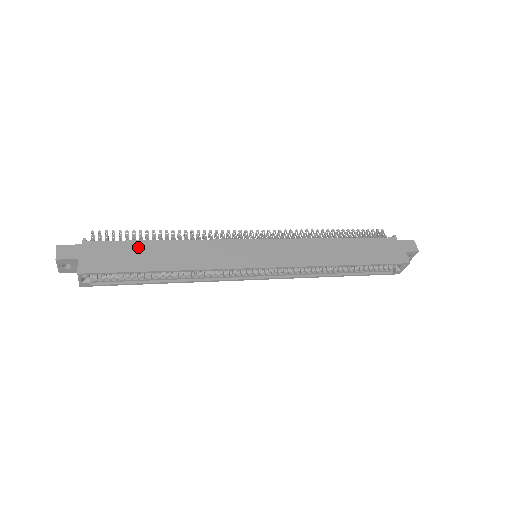
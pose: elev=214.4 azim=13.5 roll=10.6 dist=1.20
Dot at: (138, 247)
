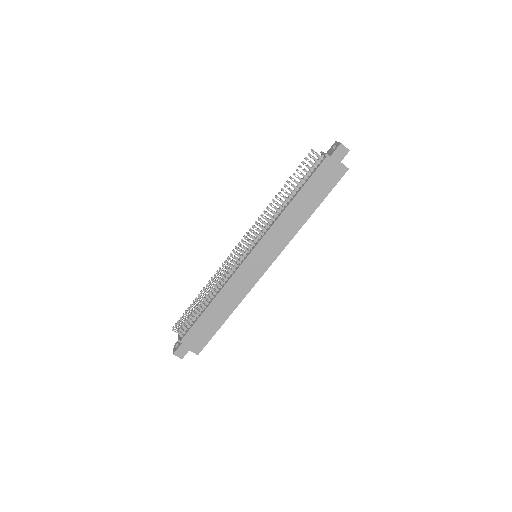
Dot at: (204, 320)
